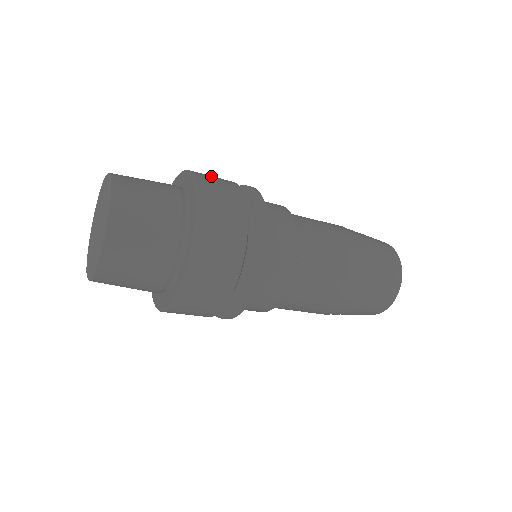
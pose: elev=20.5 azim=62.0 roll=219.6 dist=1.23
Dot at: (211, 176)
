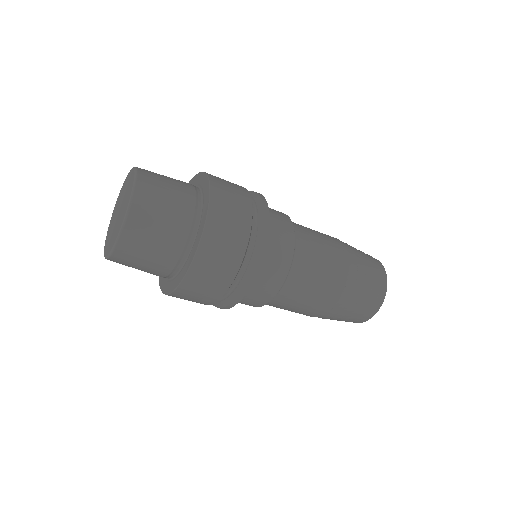
Dot at: occluded
